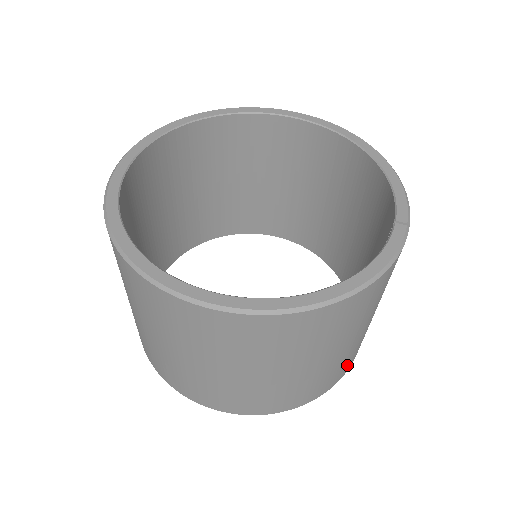
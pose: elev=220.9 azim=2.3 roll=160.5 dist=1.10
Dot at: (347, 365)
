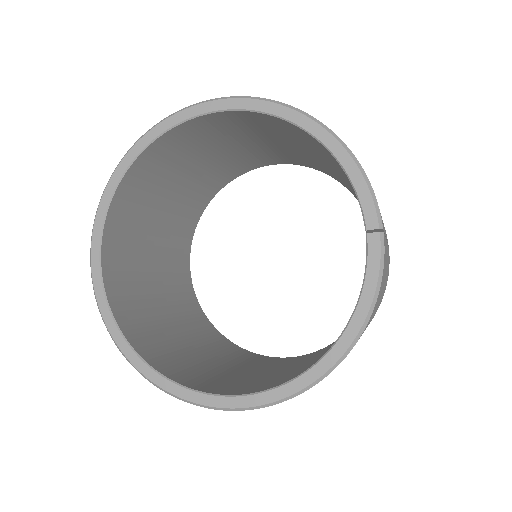
Dot at: (383, 294)
